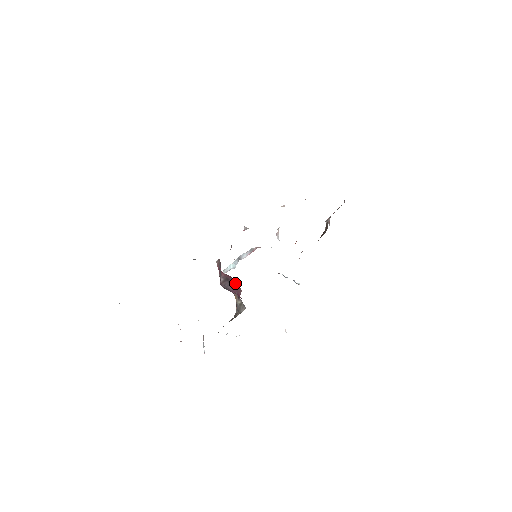
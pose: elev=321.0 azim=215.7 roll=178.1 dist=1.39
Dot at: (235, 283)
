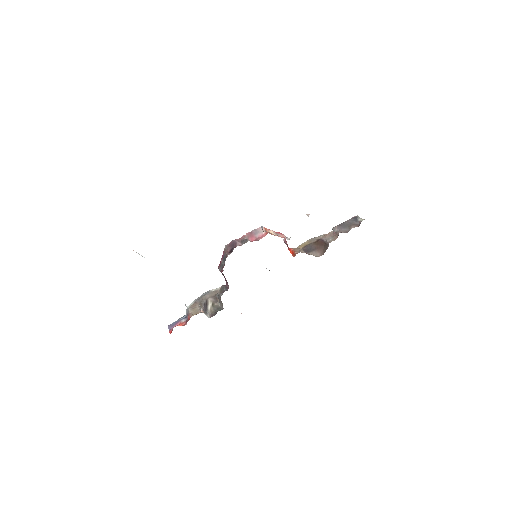
Dot at: (227, 282)
